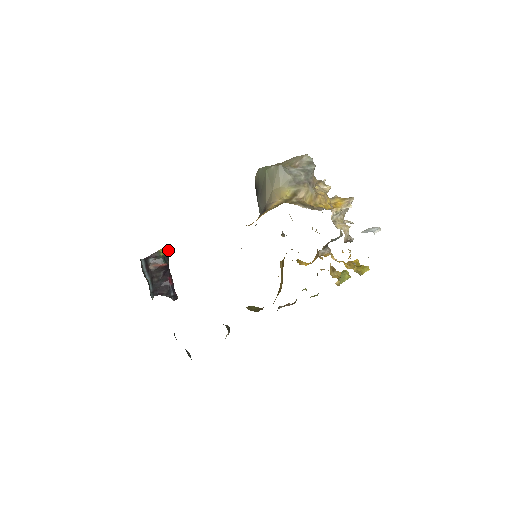
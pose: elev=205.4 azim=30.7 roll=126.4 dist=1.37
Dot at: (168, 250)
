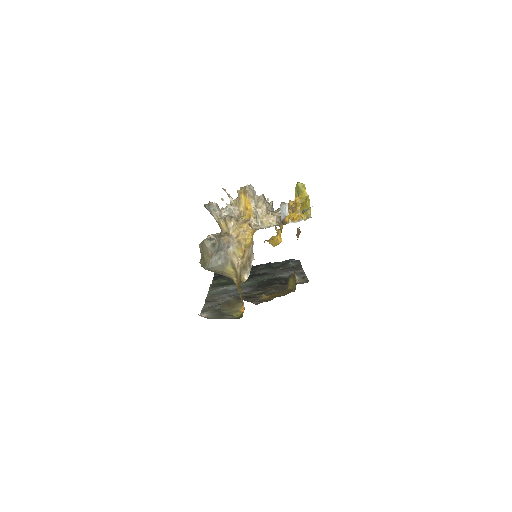
Dot at: occluded
